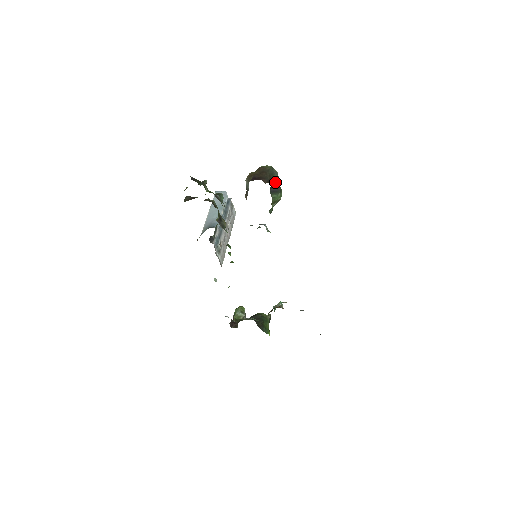
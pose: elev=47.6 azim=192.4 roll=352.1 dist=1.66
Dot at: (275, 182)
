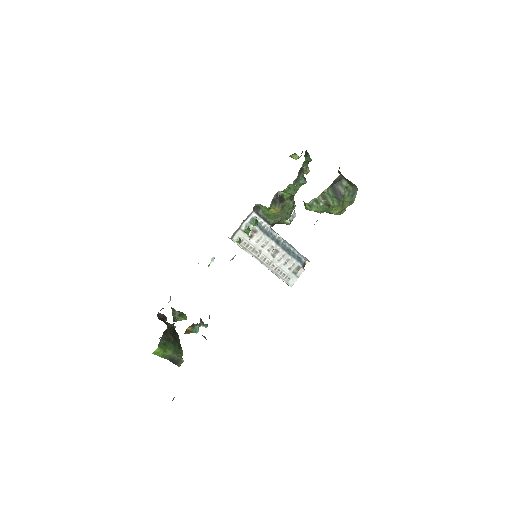
Dot at: (345, 185)
